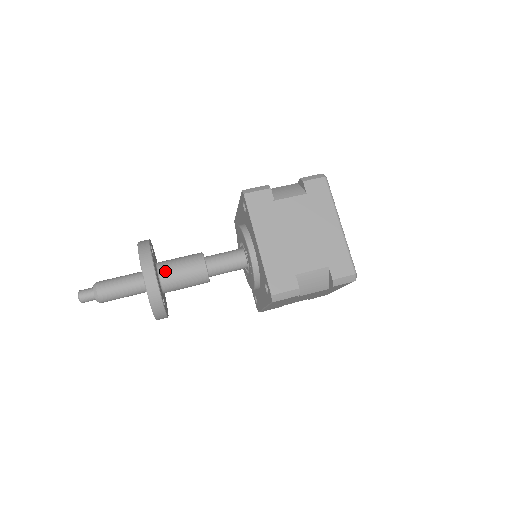
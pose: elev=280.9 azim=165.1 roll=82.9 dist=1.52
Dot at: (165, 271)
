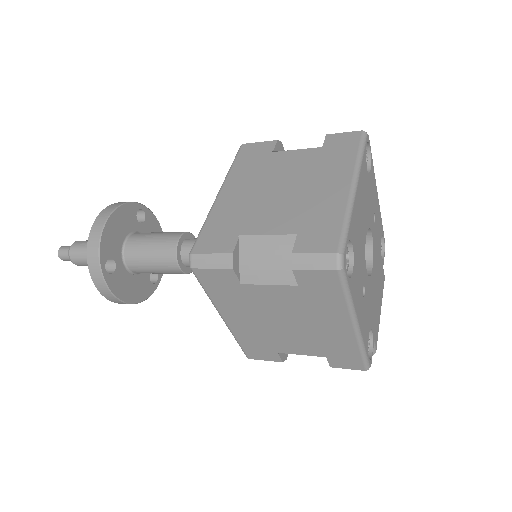
Dot at: (136, 237)
